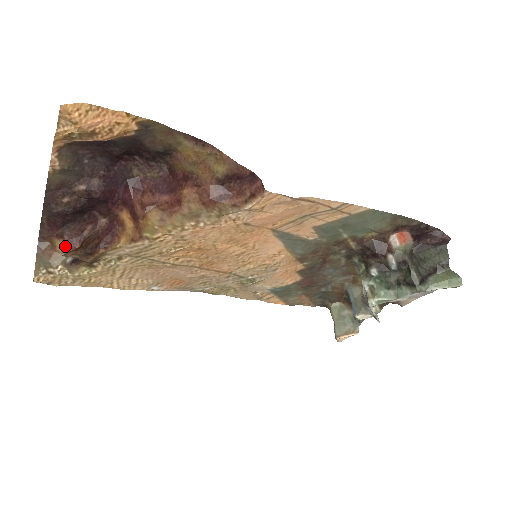
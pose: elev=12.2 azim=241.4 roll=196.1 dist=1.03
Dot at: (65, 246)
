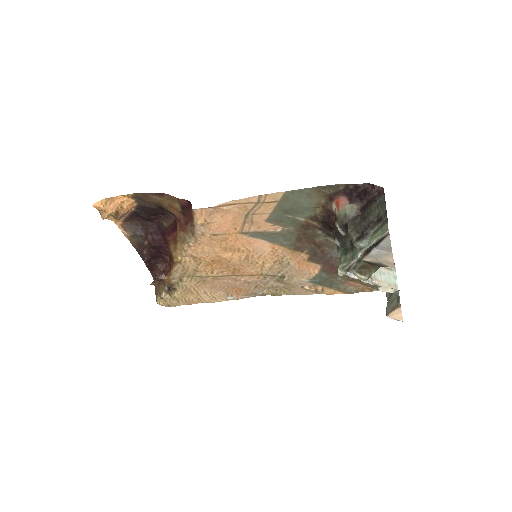
Dot at: occluded
